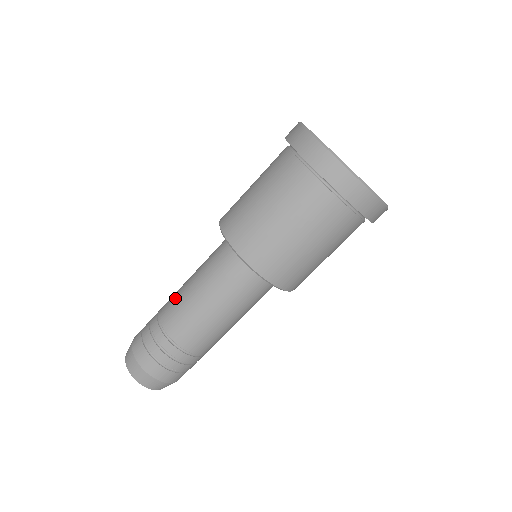
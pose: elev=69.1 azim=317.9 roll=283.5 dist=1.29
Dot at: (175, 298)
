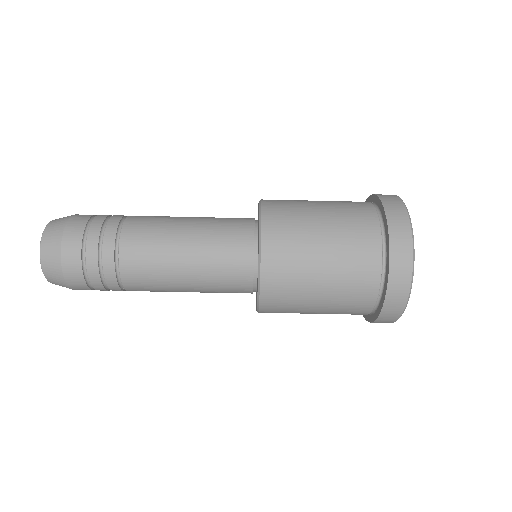
Dot at: (152, 251)
